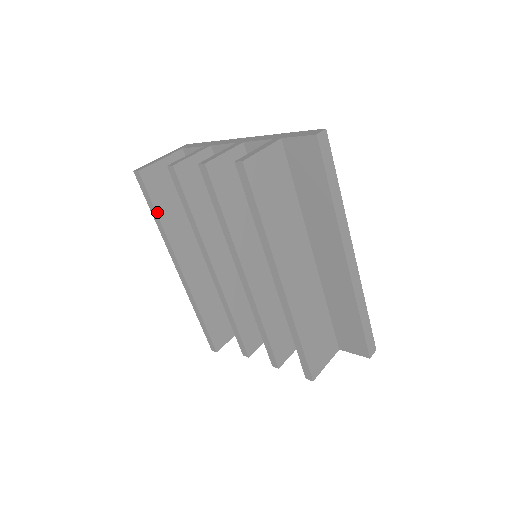
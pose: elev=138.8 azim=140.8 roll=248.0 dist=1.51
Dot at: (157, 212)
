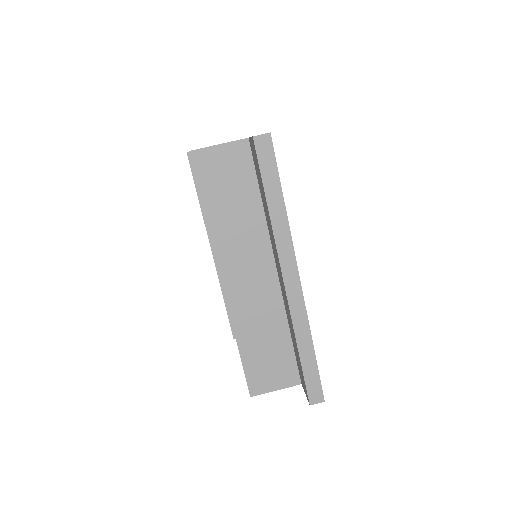
Dot at: (198, 192)
